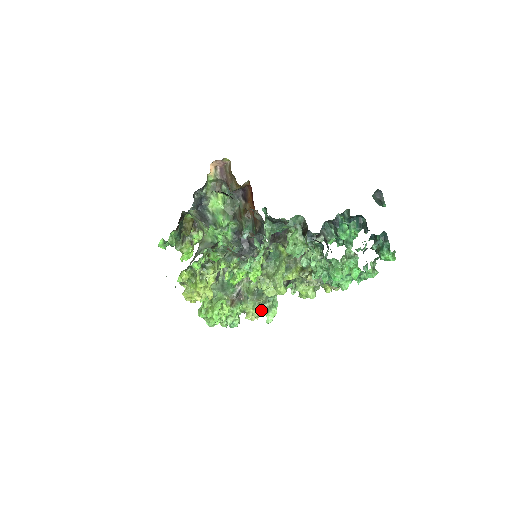
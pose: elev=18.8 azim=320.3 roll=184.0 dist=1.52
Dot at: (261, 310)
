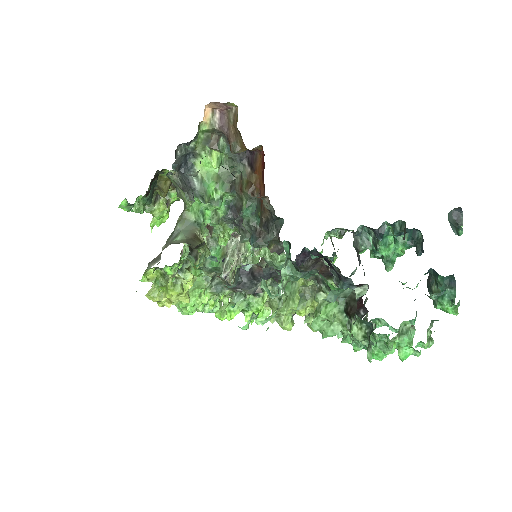
Dot at: occluded
